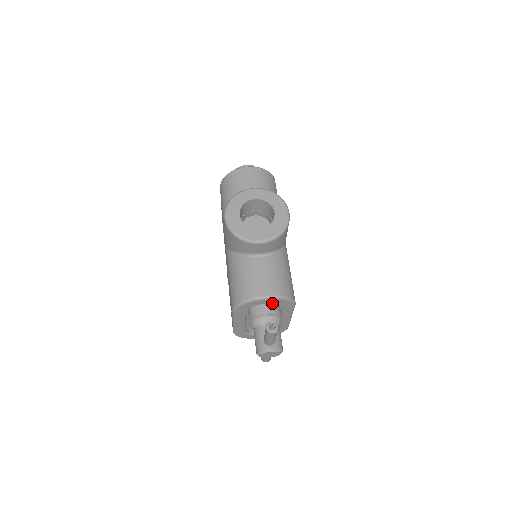
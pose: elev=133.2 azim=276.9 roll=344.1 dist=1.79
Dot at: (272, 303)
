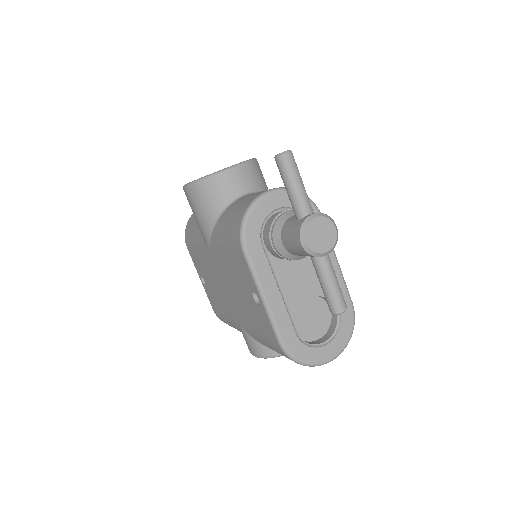
Dot at: occluded
